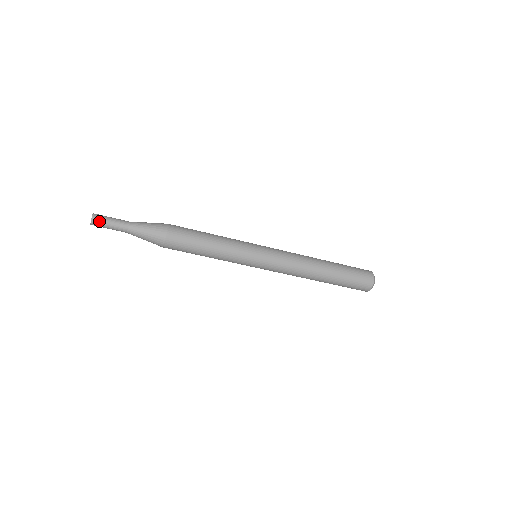
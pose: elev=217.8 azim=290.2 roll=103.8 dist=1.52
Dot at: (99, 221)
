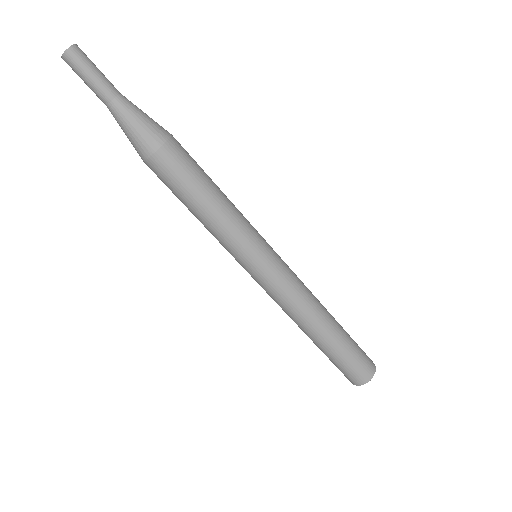
Dot at: (84, 55)
